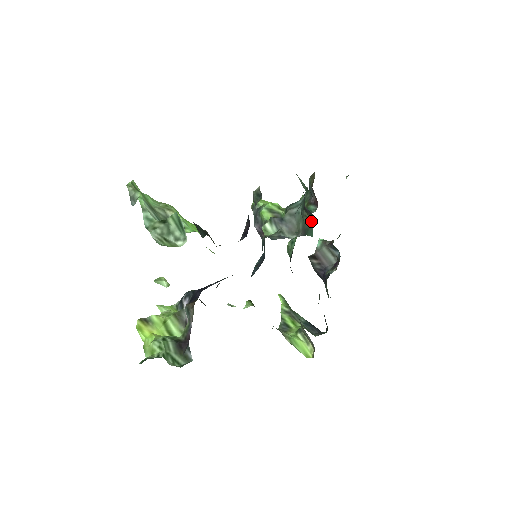
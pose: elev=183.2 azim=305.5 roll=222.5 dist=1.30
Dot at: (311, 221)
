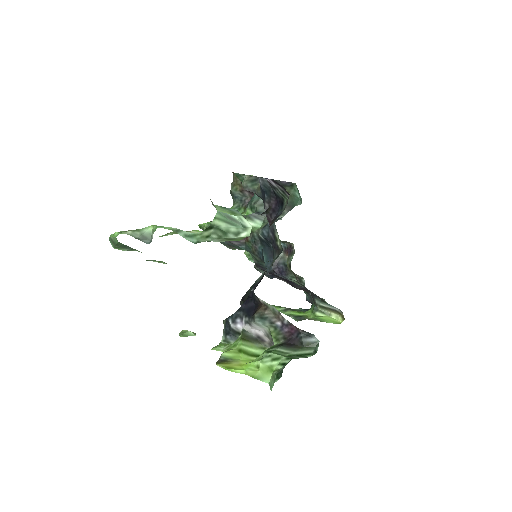
Dot at: (291, 194)
